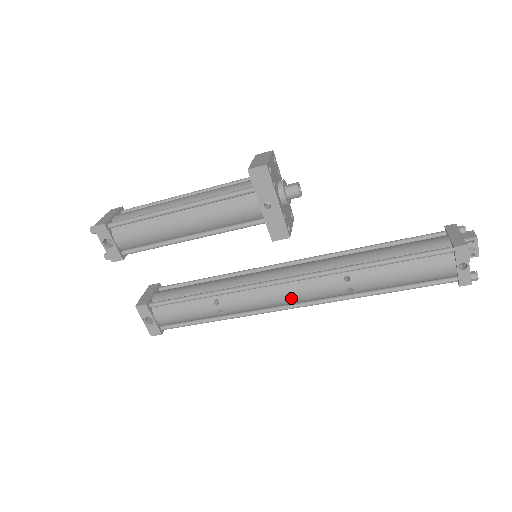
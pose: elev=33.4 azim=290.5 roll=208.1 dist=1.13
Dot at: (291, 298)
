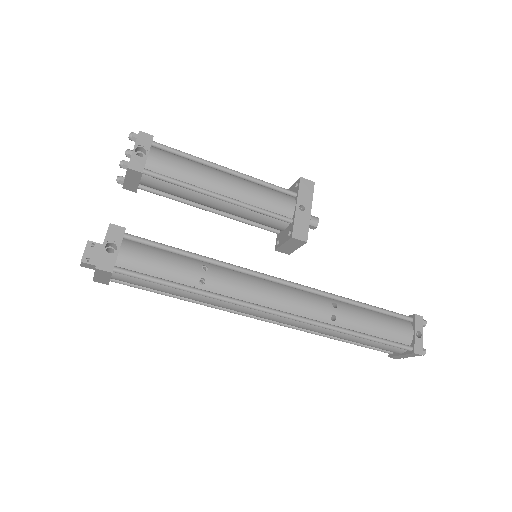
Dot at: (281, 300)
